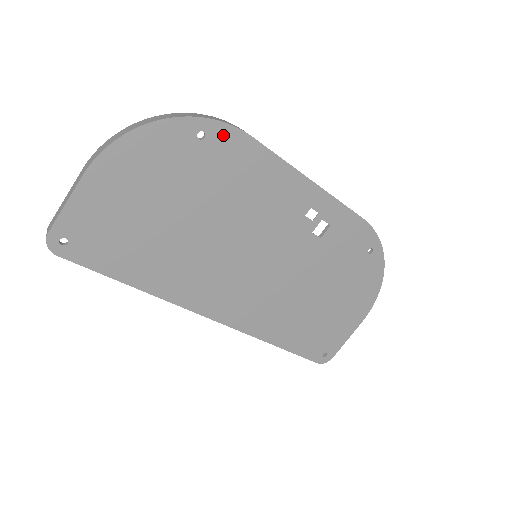
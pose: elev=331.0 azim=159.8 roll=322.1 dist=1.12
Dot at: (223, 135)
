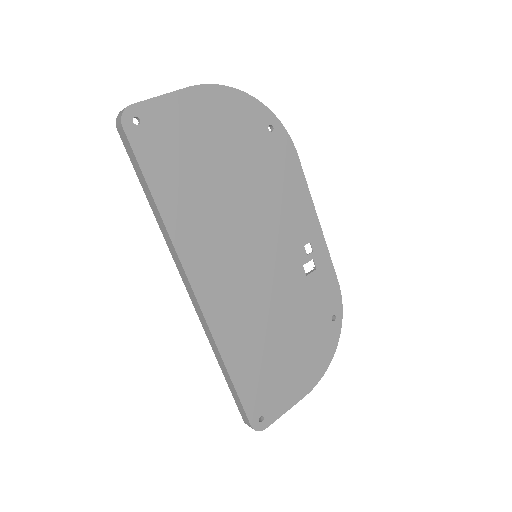
Dot at: (283, 140)
